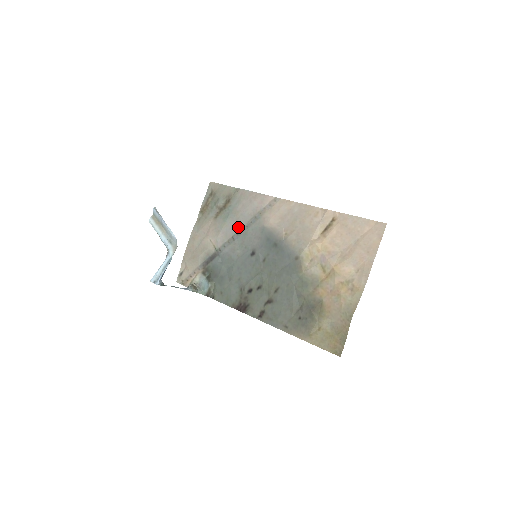
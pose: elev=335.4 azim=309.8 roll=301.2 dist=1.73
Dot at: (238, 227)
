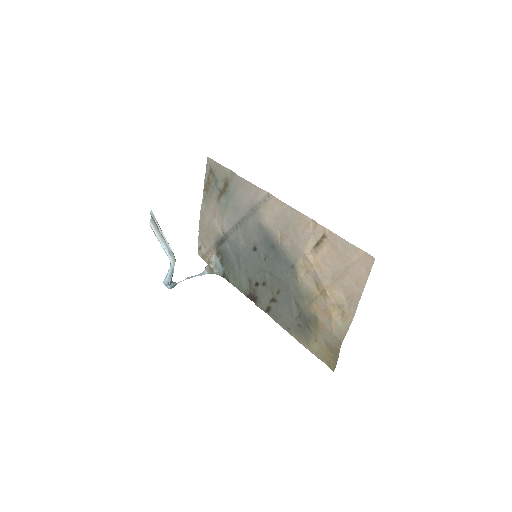
Dot at: (239, 216)
